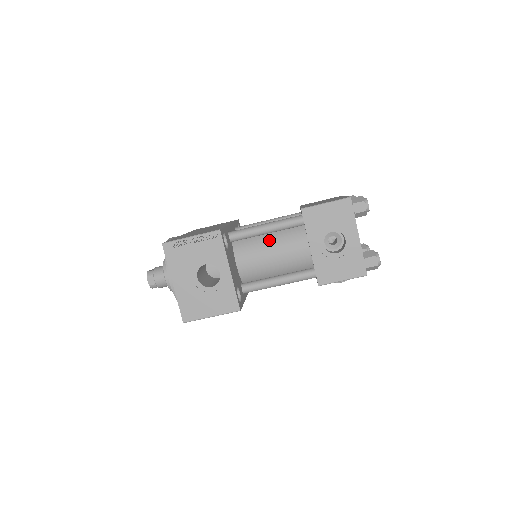
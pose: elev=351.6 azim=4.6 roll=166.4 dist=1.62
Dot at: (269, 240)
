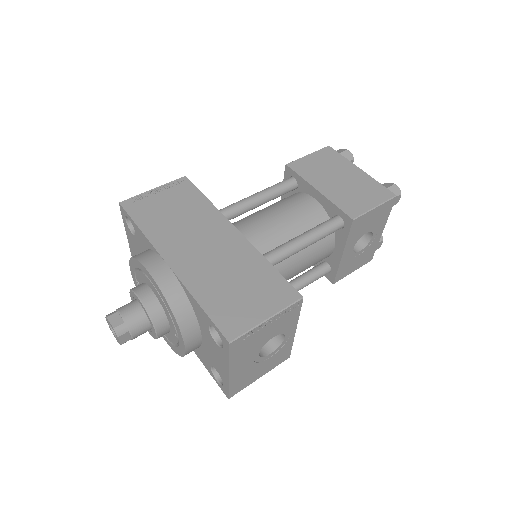
Dot at: (298, 252)
